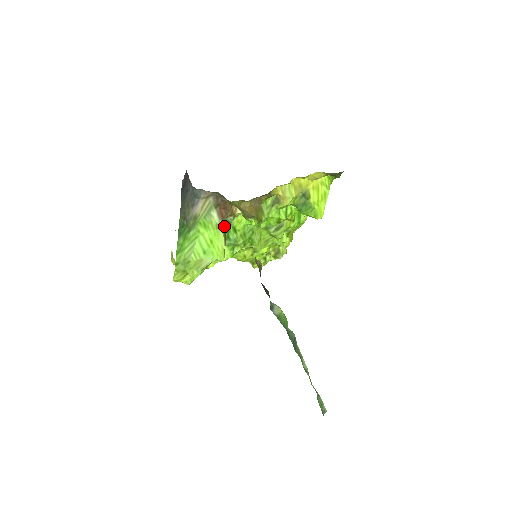
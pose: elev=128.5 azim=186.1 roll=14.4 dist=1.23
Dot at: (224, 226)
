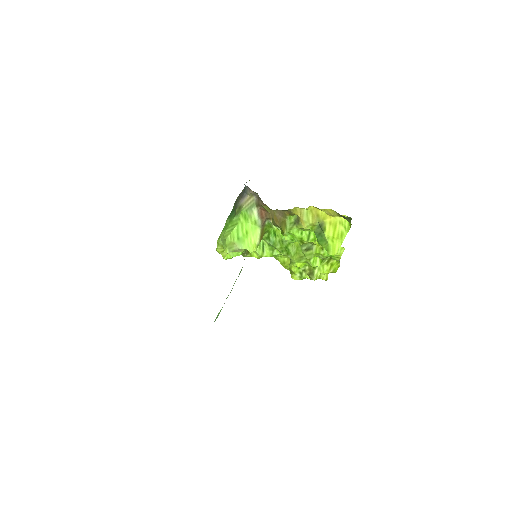
Dot at: (264, 226)
